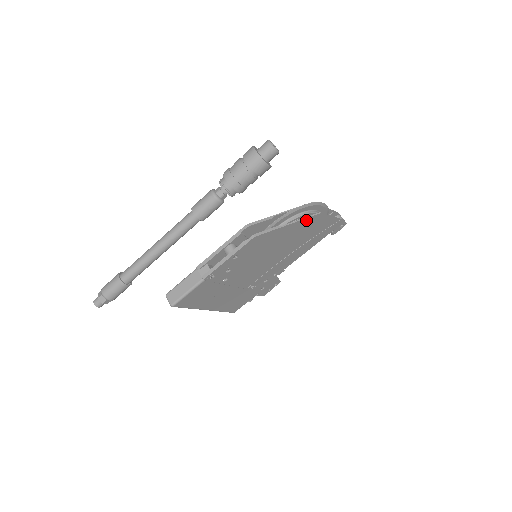
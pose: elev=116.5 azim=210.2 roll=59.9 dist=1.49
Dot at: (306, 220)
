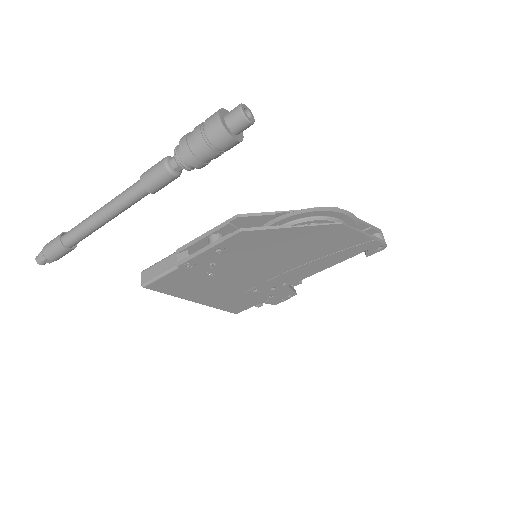
Dot at: (319, 227)
